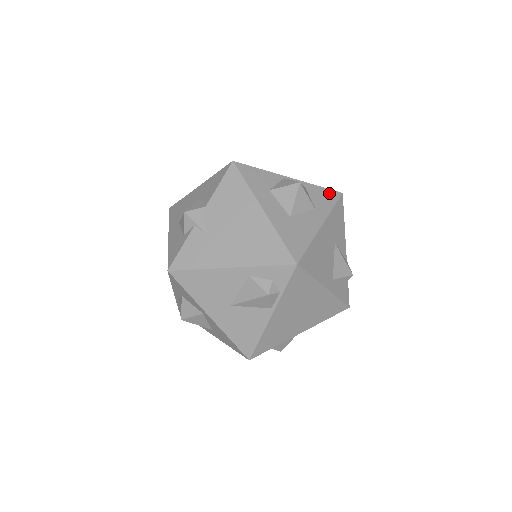
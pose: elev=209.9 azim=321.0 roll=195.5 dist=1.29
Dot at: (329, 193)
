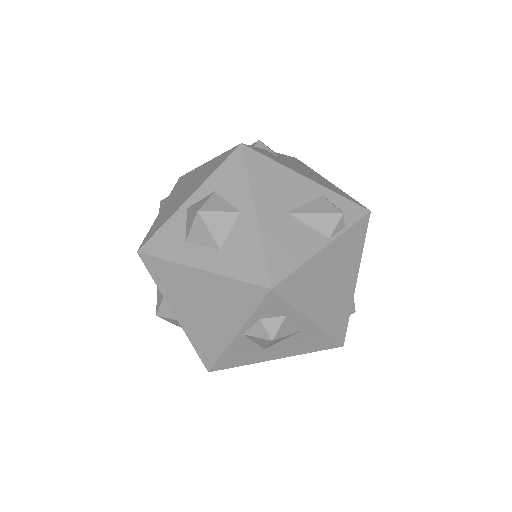
Dot at: occluded
